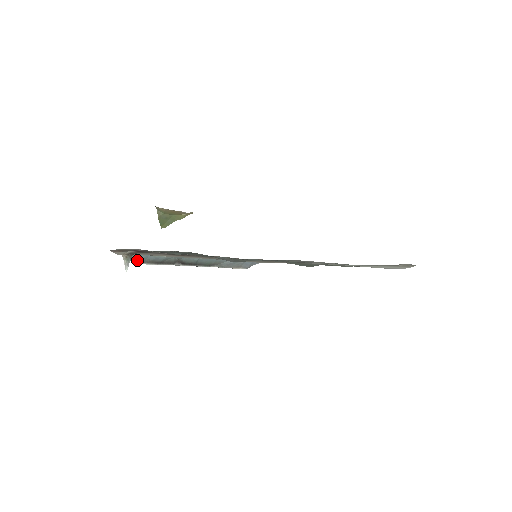
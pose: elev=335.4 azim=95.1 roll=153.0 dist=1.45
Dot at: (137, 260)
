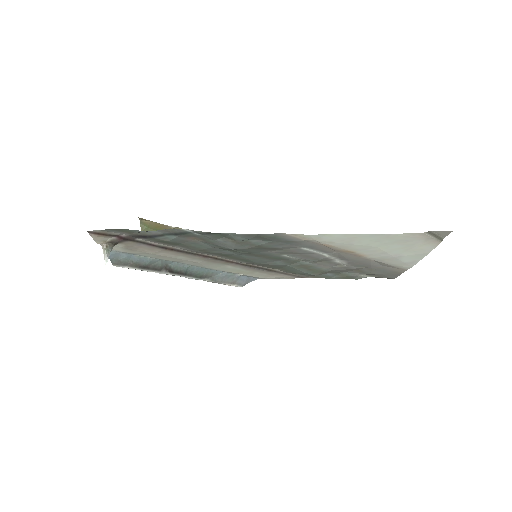
Dot at: (118, 260)
